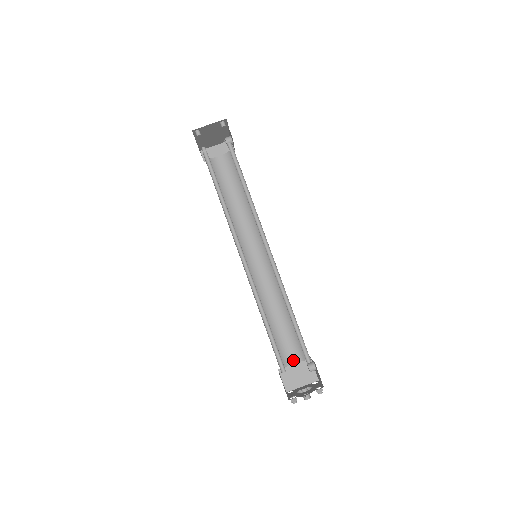
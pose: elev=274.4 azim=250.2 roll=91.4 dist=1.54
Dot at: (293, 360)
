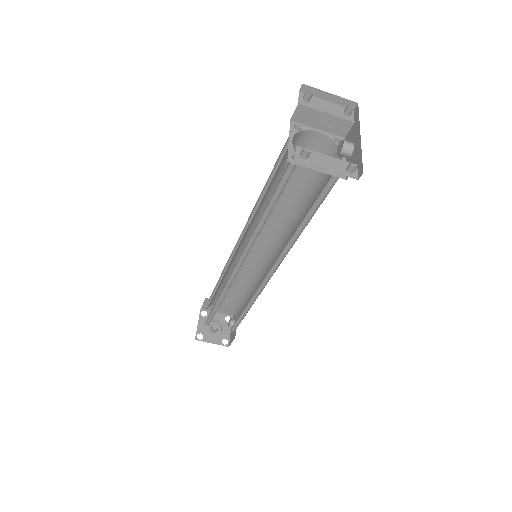
Dot at: (223, 302)
